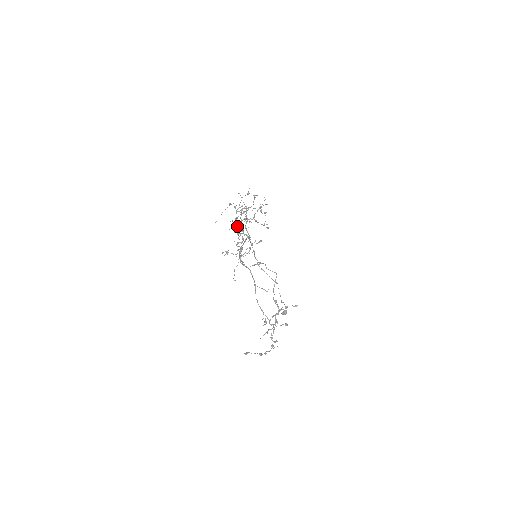
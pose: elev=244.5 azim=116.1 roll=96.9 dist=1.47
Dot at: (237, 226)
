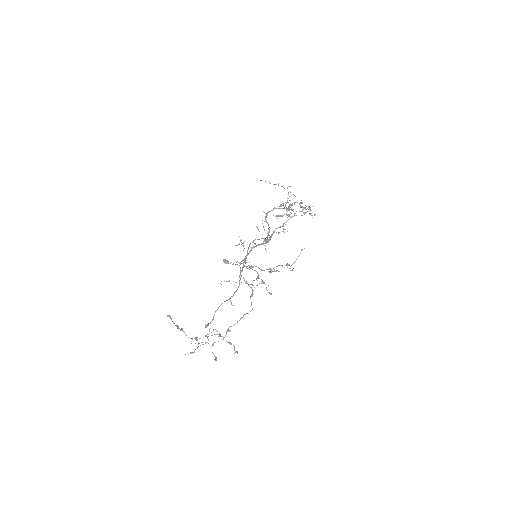
Dot at: (272, 210)
